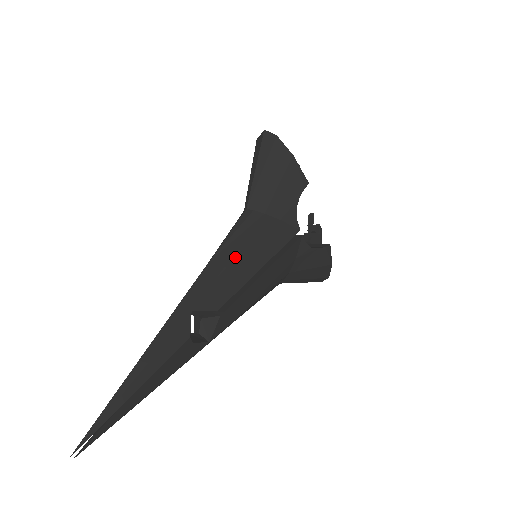
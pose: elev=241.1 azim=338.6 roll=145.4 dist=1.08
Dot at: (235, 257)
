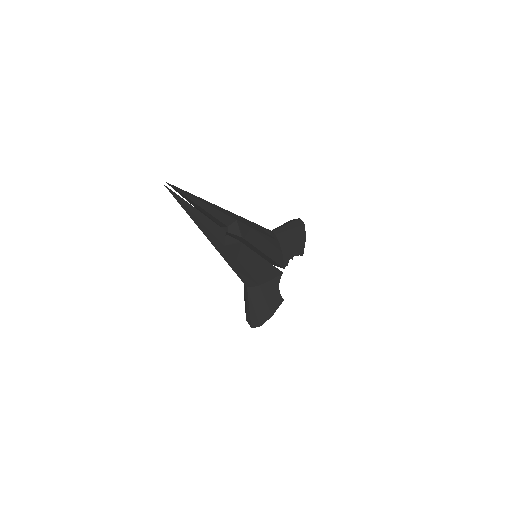
Dot at: (261, 234)
